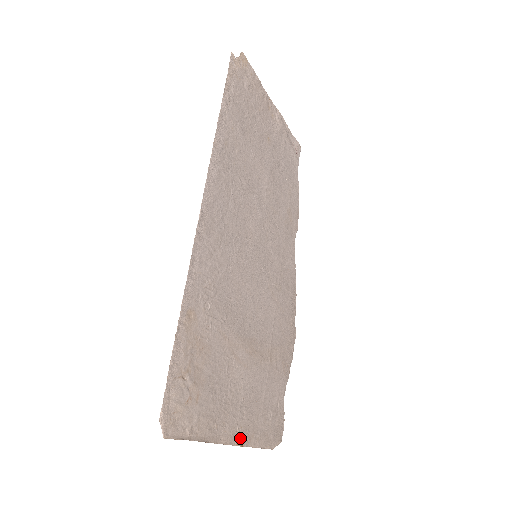
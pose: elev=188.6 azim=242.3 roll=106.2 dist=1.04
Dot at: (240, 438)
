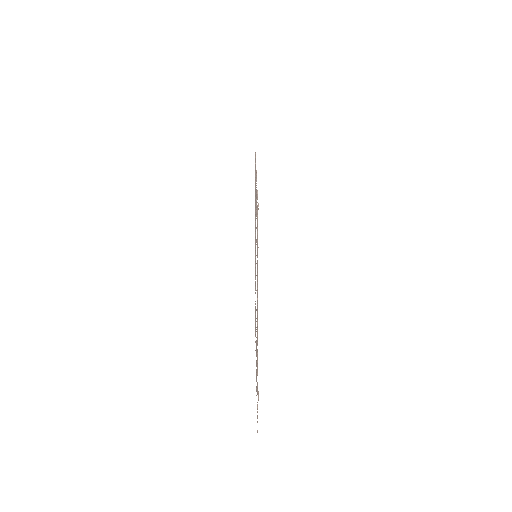
Dot at: (257, 342)
